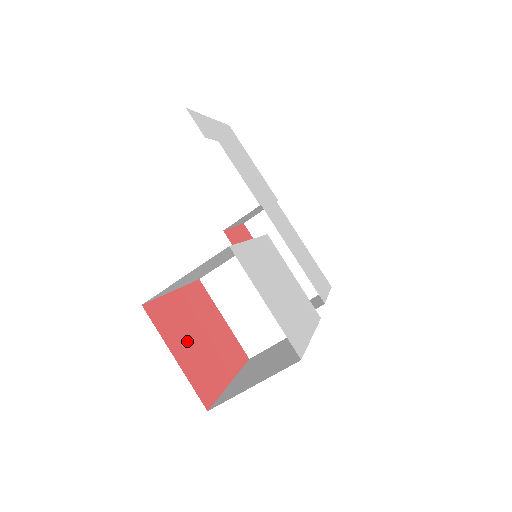
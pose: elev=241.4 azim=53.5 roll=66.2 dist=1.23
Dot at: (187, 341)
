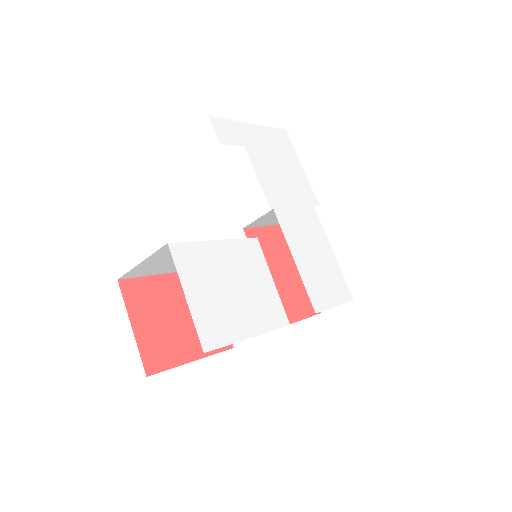
Dot at: (156, 317)
